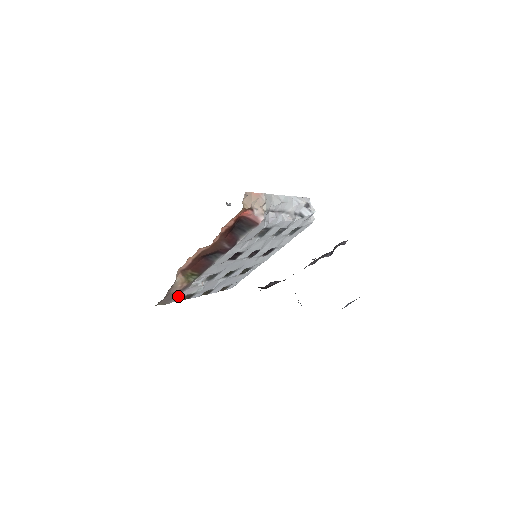
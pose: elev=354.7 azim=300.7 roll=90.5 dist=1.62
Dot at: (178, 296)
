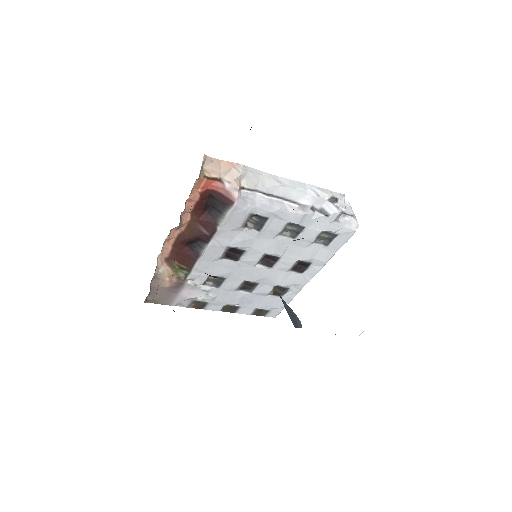
Dot at: (178, 297)
